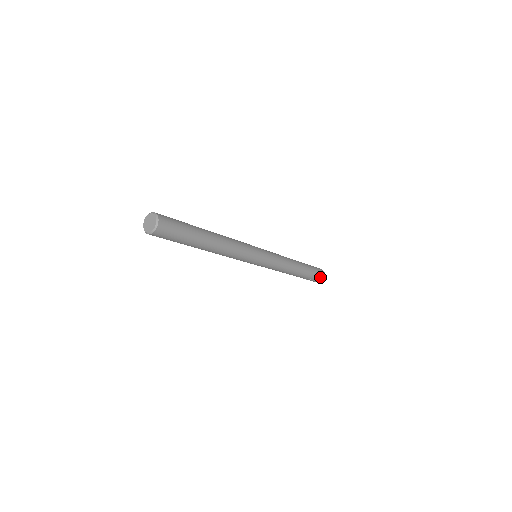
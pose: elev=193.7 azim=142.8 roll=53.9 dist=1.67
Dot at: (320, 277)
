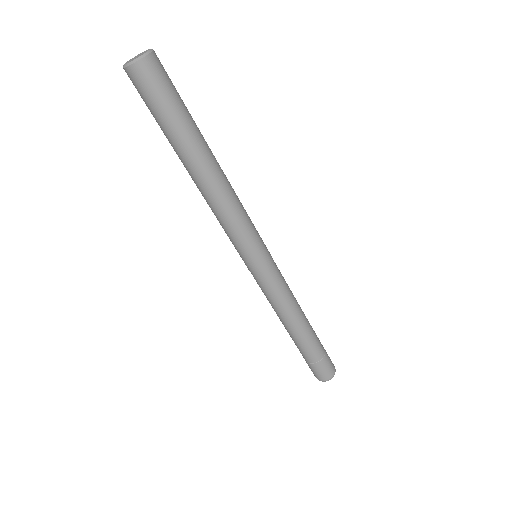
Dot at: (329, 368)
